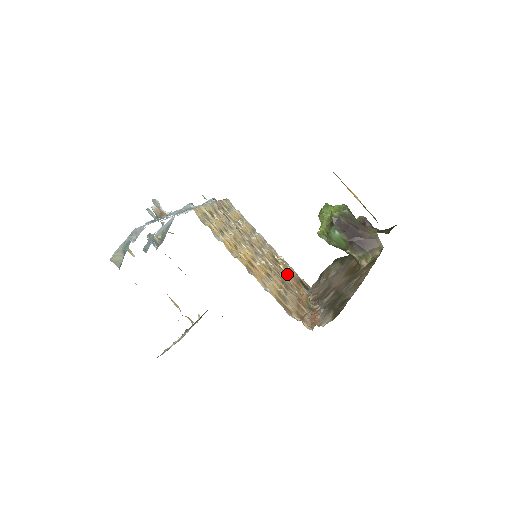
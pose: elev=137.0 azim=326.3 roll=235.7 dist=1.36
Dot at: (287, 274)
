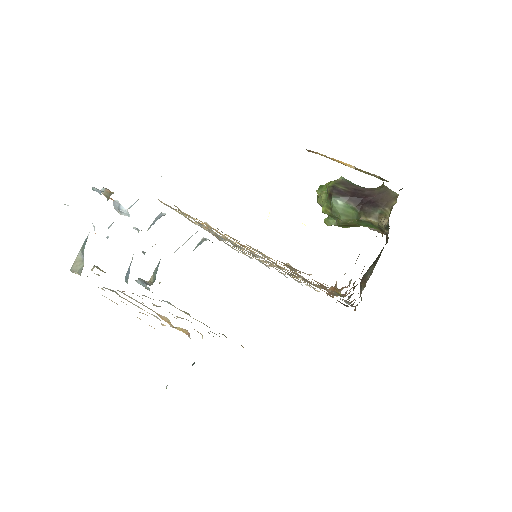
Dot at: occluded
